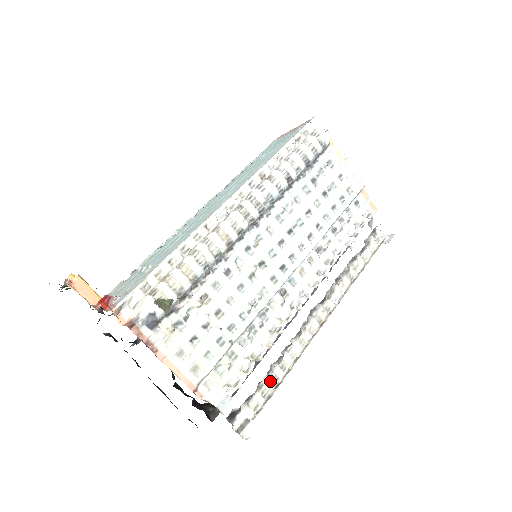
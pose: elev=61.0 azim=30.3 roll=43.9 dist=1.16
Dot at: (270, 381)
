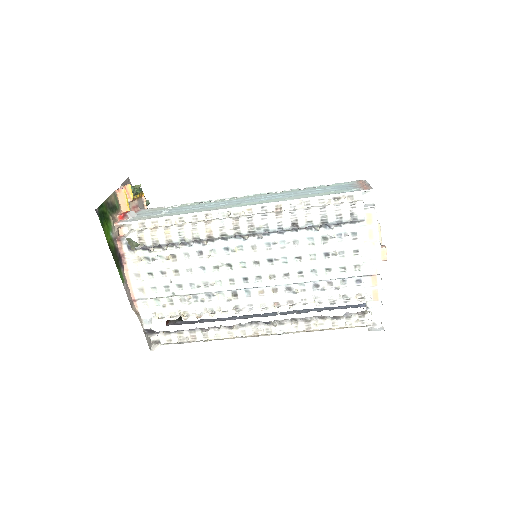
Dot at: (189, 335)
